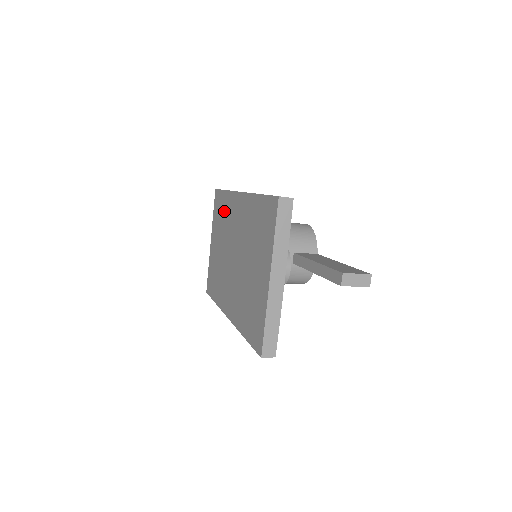
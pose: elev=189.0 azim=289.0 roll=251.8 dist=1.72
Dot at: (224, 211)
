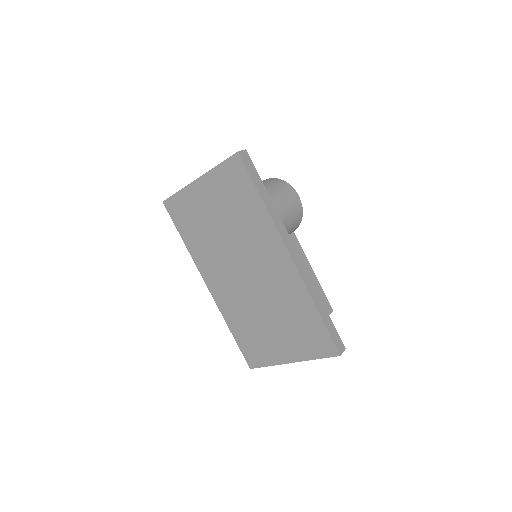
Dot at: (248, 214)
